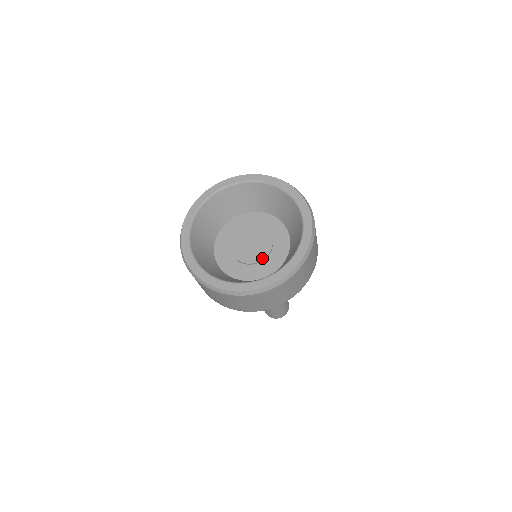
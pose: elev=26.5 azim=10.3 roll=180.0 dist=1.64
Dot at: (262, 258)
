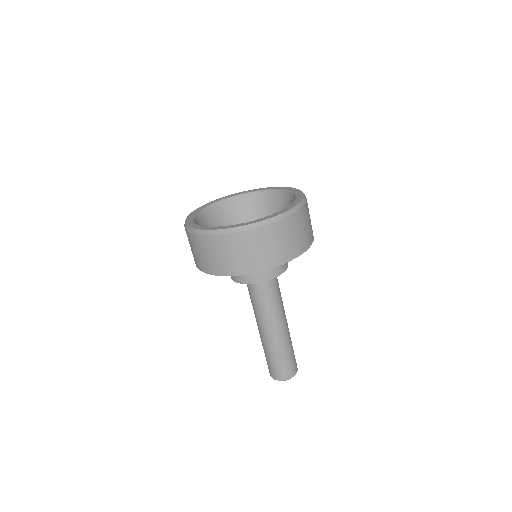
Dot at: occluded
